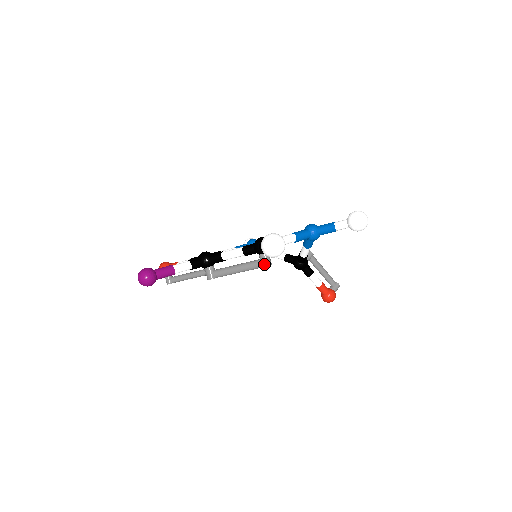
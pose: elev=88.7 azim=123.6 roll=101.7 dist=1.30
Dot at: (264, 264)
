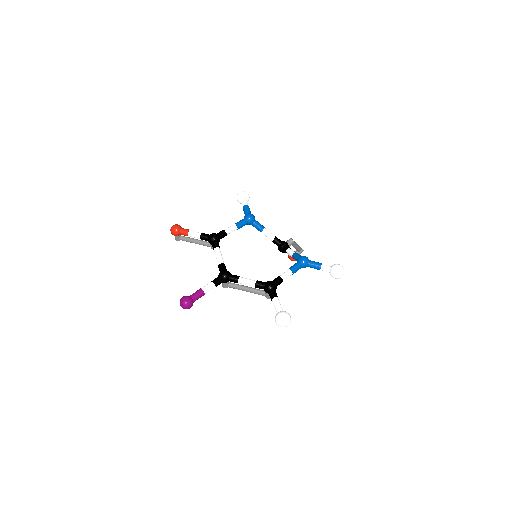
Dot at: (268, 297)
